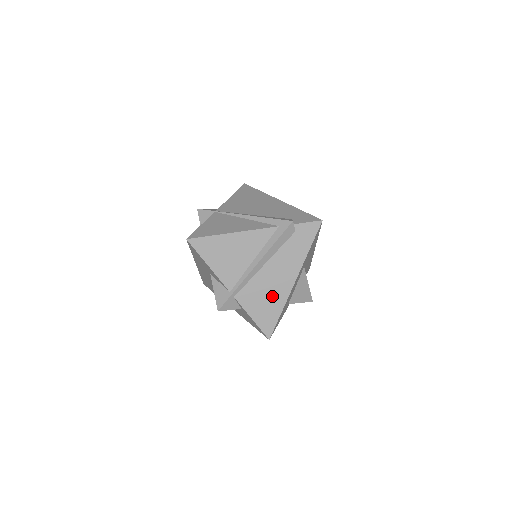
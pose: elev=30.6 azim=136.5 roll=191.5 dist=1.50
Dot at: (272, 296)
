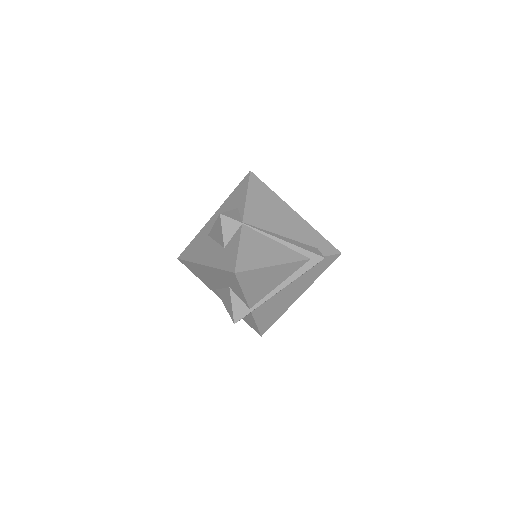
Dot at: (279, 308)
